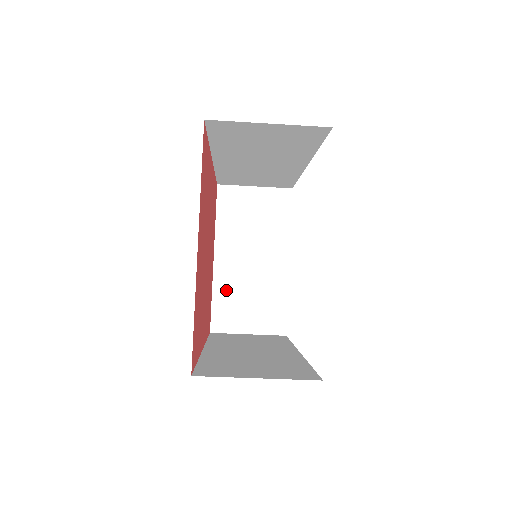
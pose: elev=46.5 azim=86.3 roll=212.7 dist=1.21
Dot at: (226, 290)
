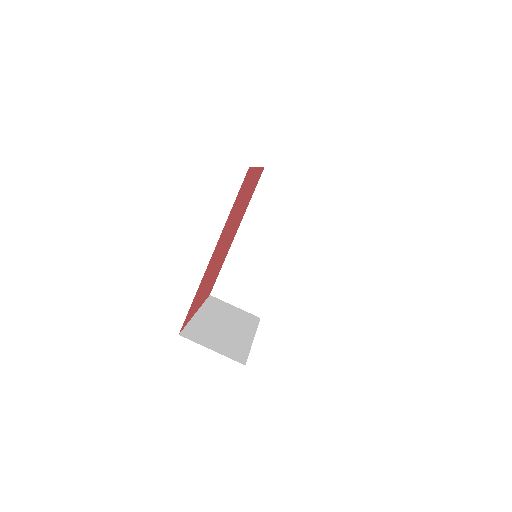
Dot at: (201, 326)
